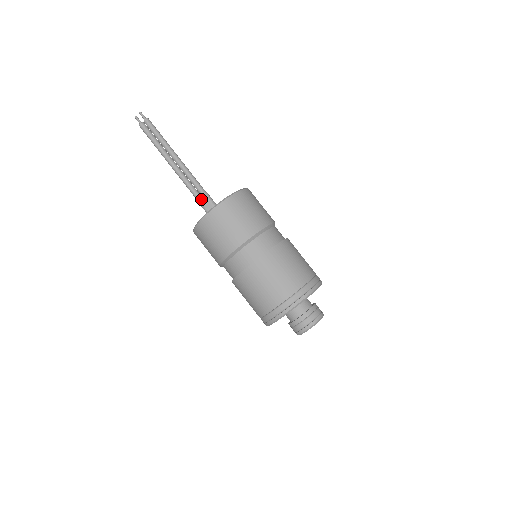
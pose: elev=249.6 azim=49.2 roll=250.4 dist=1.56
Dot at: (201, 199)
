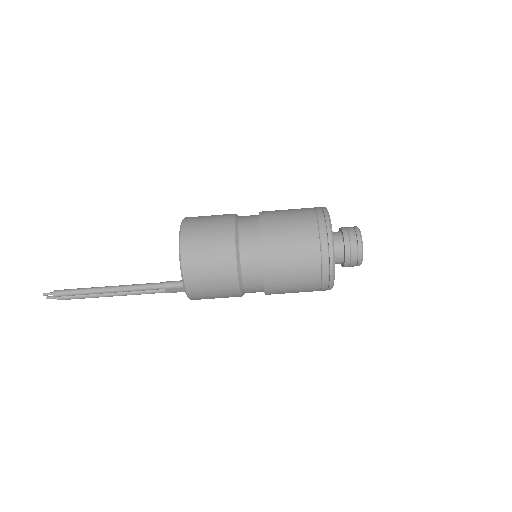
Dot at: (169, 292)
